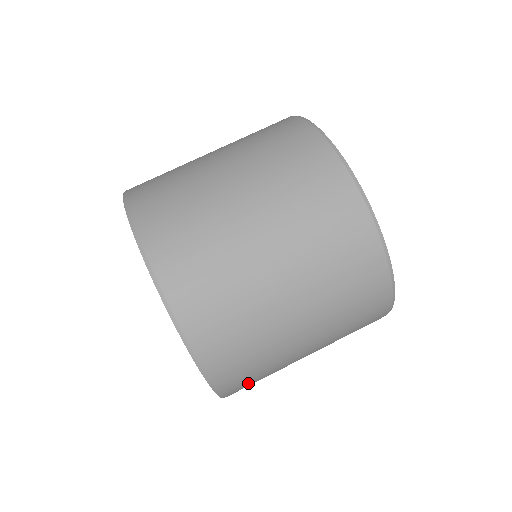
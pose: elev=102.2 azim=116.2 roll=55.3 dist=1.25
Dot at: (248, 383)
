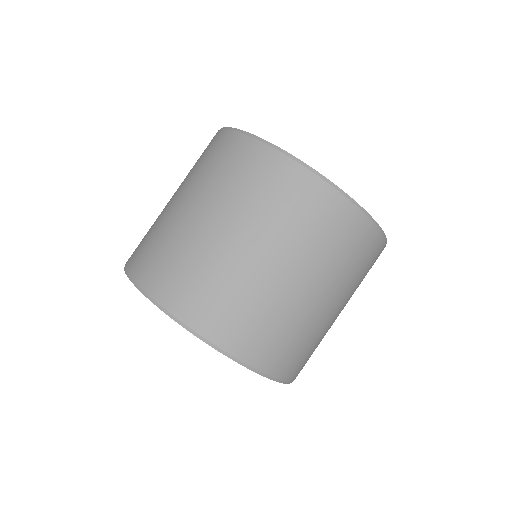
Dot at: (299, 360)
